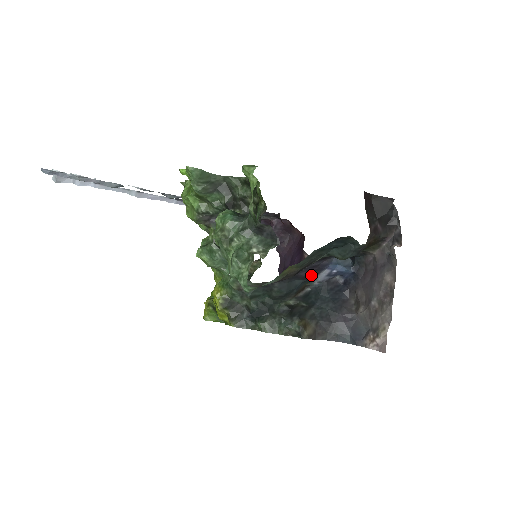
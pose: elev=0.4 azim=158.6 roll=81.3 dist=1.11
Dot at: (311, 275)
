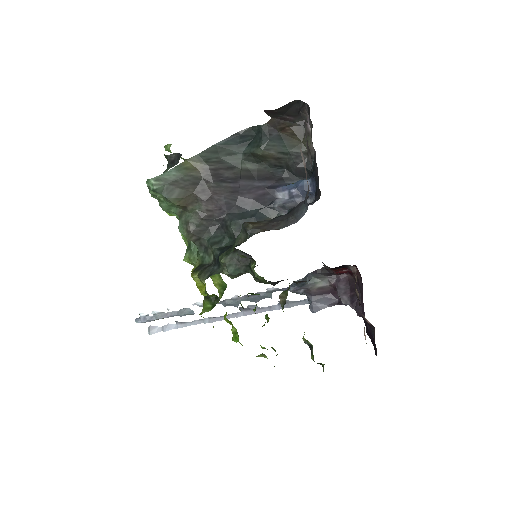
Dot at: (266, 201)
